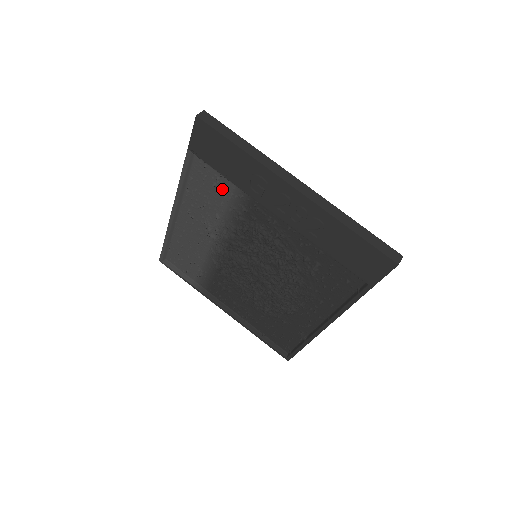
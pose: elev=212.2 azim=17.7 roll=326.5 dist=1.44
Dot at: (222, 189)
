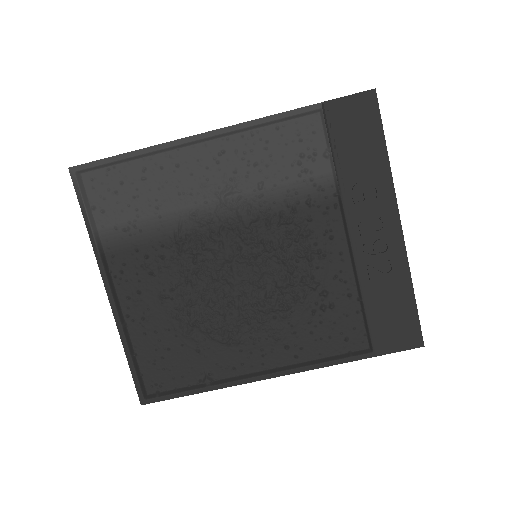
Dot at: (306, 166)
